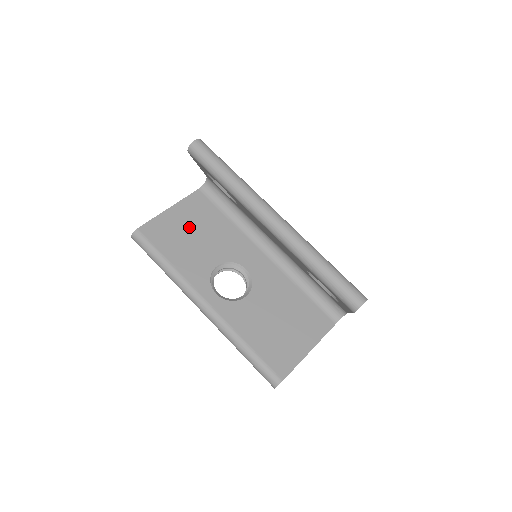
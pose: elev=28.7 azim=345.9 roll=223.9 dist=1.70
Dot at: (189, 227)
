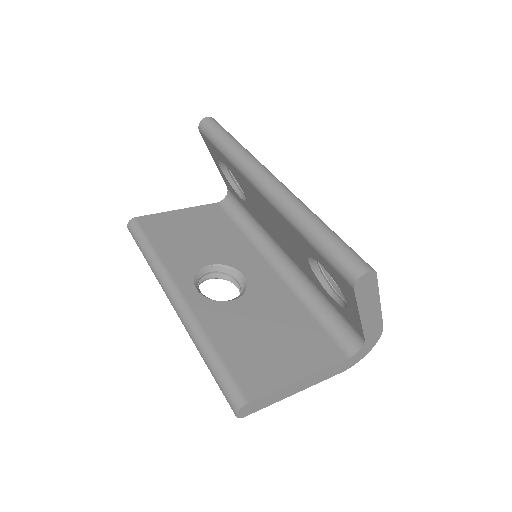
Dot at: (192, 228)
